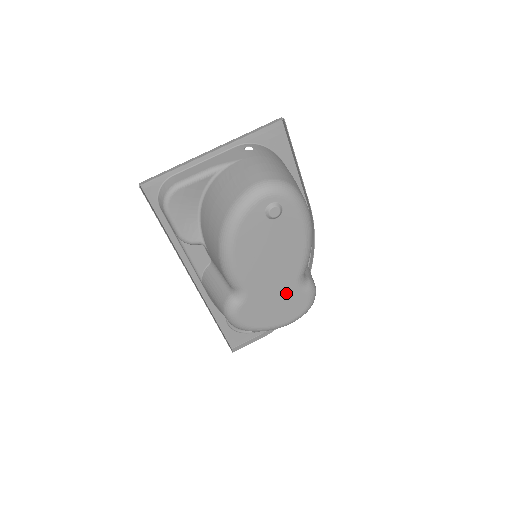
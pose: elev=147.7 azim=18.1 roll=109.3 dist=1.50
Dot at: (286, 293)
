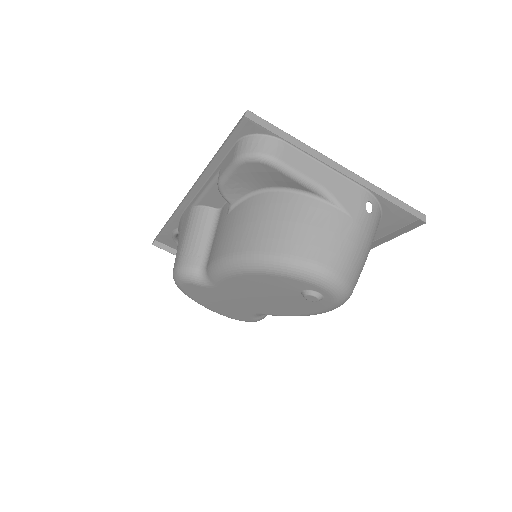
Dot at: (239, 308)
